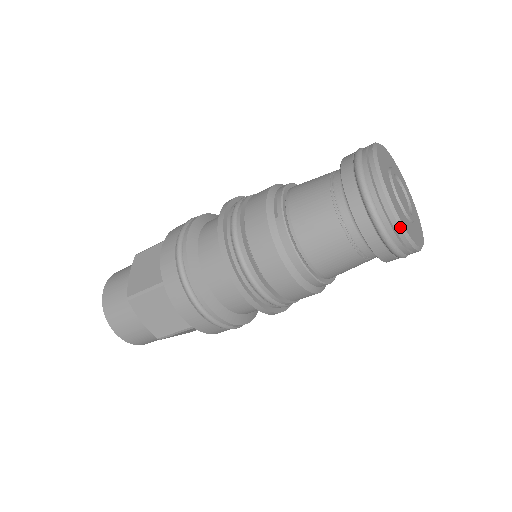
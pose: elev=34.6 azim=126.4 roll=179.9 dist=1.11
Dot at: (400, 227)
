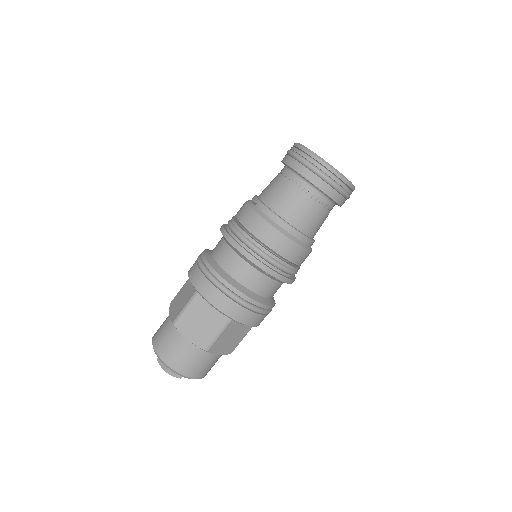
Dot at: (328, 165)
